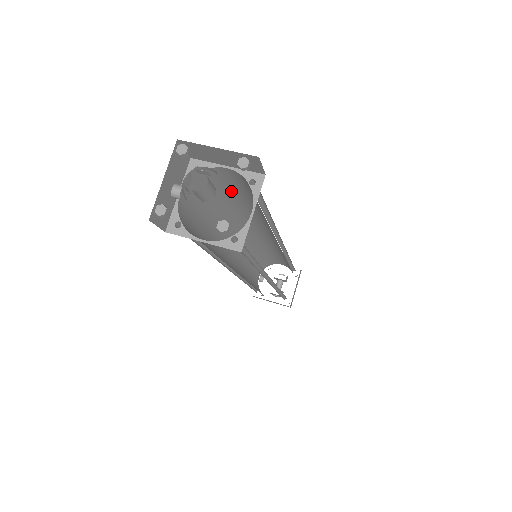
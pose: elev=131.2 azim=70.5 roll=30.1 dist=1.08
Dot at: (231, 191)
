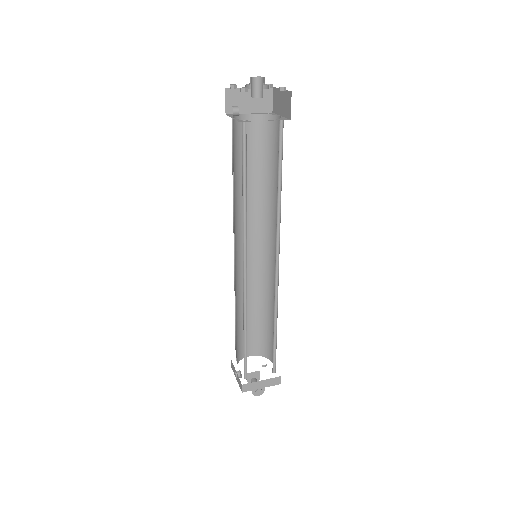
Dot at: occluded
